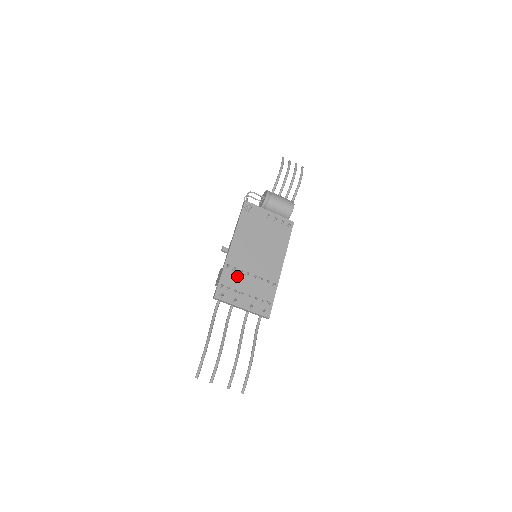
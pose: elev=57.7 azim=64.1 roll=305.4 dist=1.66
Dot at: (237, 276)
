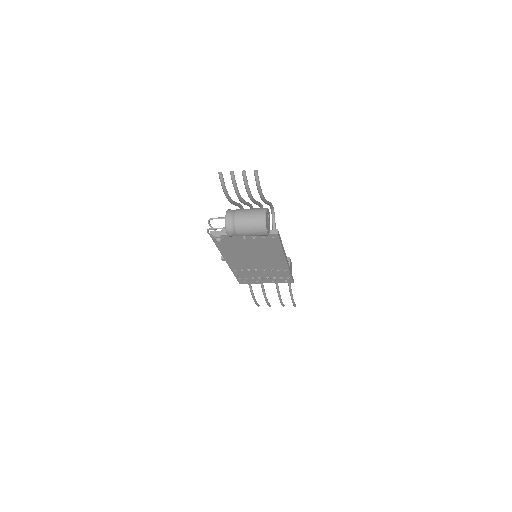
Dot at: (248, 273)
